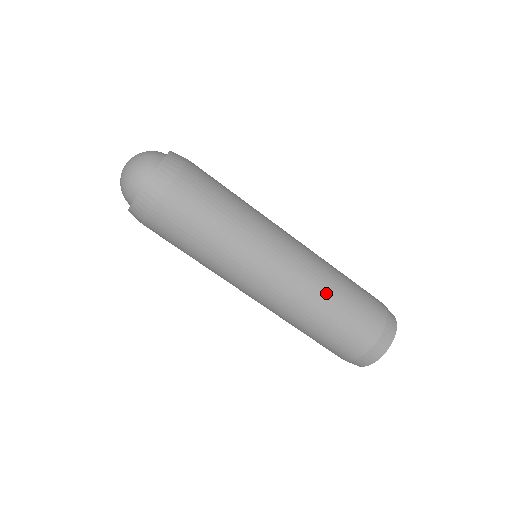
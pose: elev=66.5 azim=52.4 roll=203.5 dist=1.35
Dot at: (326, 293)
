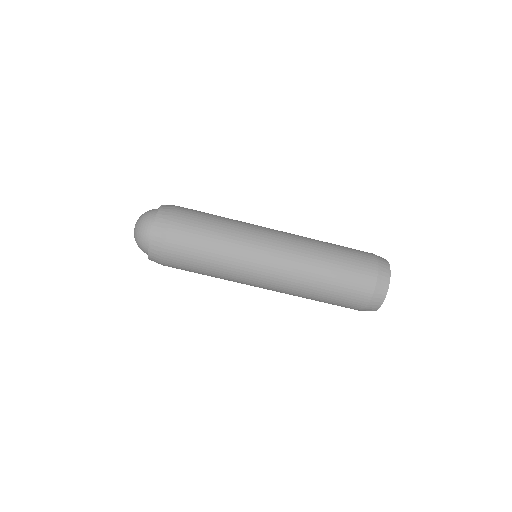
Dot at: (319, 254)
